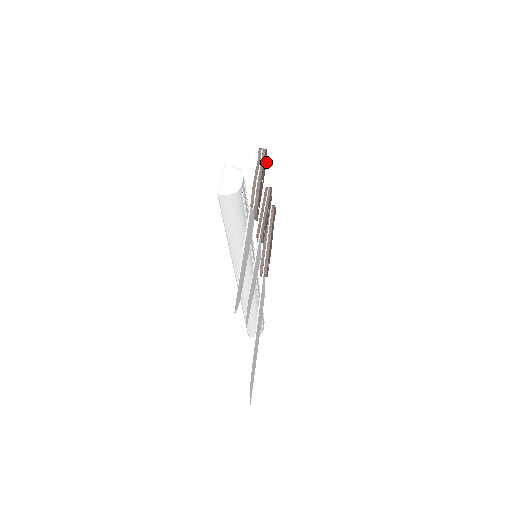
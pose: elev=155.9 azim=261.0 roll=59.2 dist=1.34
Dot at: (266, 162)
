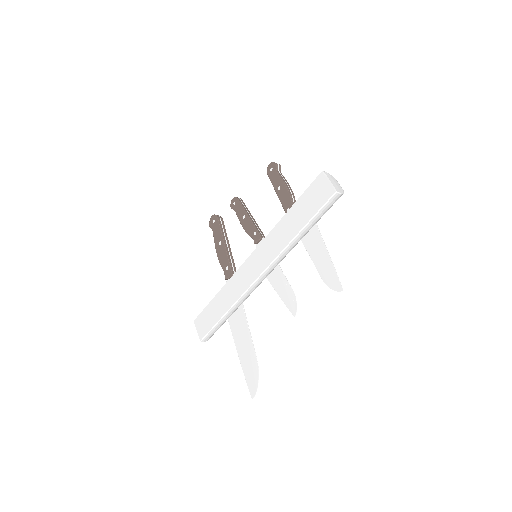
Dot at: occluded
